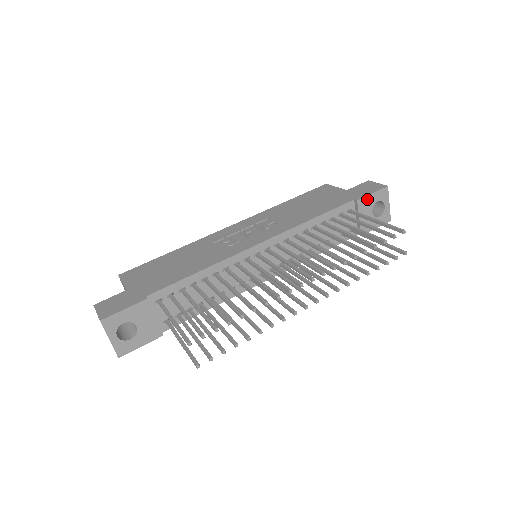
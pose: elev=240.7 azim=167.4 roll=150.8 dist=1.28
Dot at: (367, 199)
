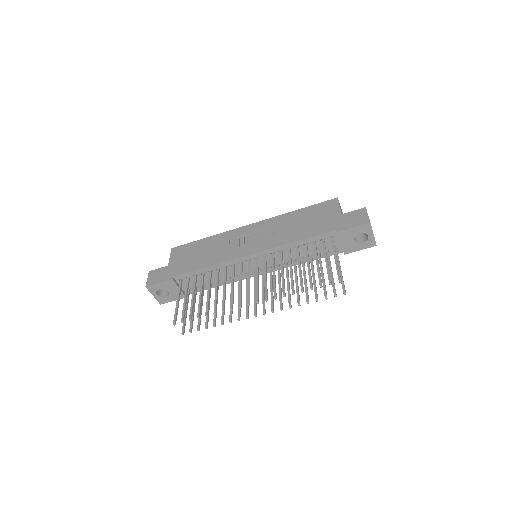
Dot at: (348, 231)
